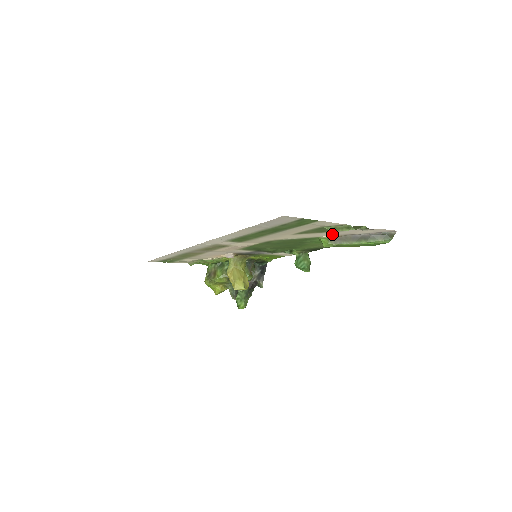
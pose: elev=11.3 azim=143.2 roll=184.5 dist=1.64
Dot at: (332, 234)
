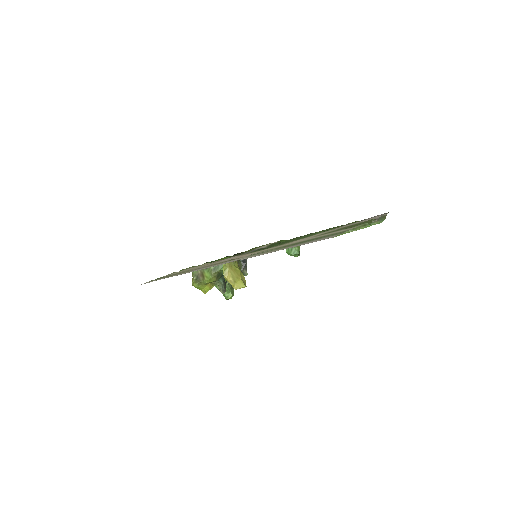
Dot at: occluded
